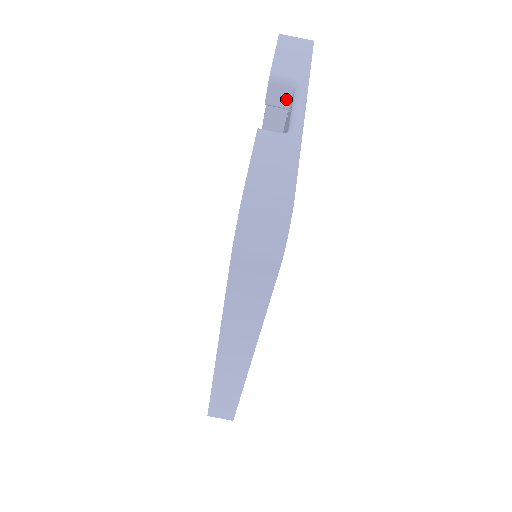
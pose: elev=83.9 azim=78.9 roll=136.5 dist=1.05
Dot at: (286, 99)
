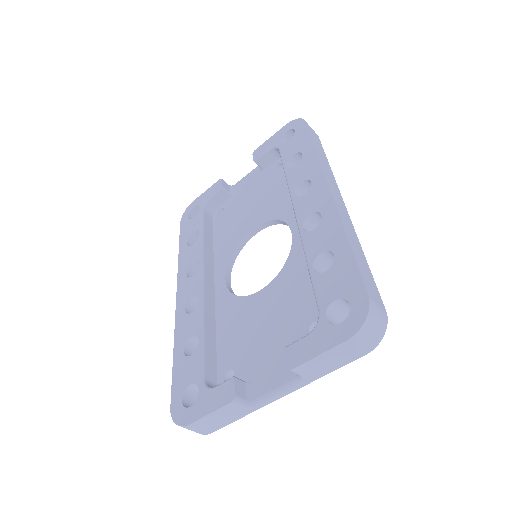
Dot at: occluded
